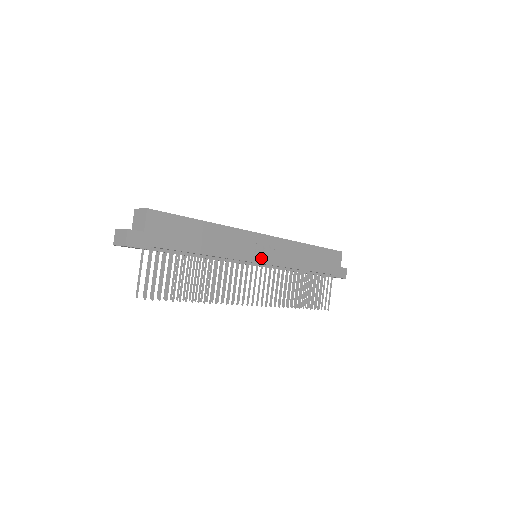
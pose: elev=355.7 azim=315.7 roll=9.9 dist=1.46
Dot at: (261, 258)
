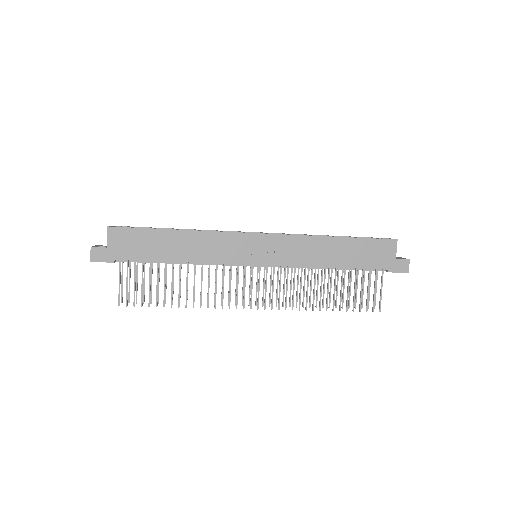
Dot at: (255, 259)
